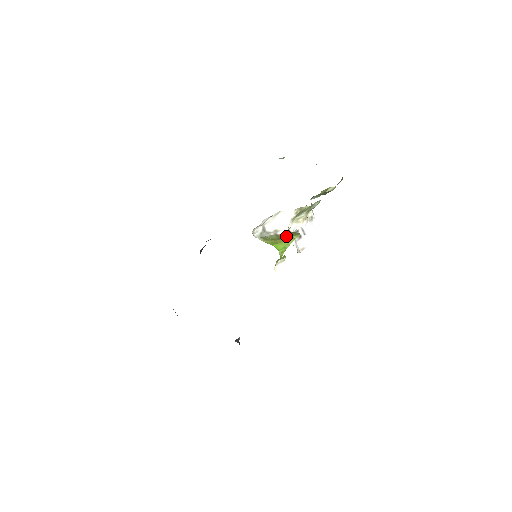
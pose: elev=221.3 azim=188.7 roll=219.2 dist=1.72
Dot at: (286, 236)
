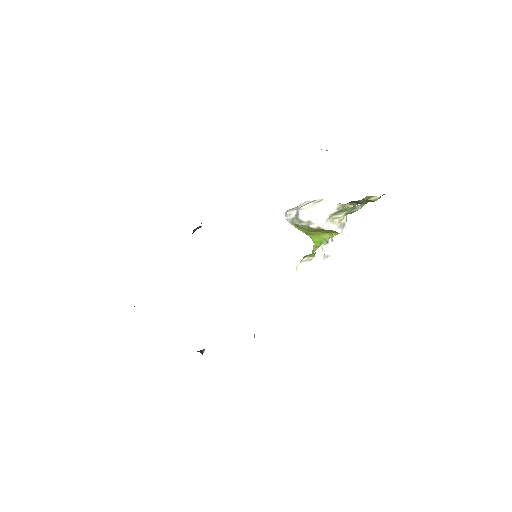
Dot at: (322, 231)
